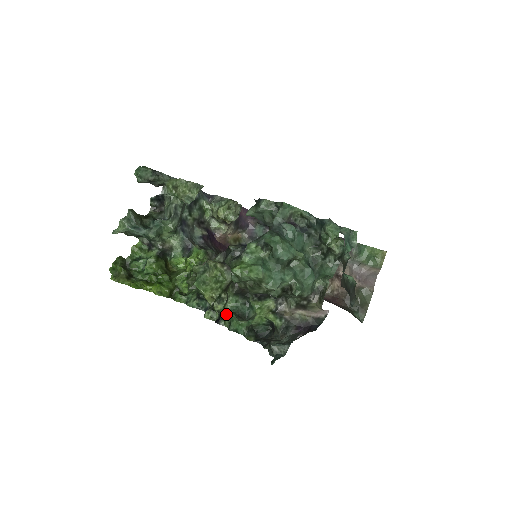
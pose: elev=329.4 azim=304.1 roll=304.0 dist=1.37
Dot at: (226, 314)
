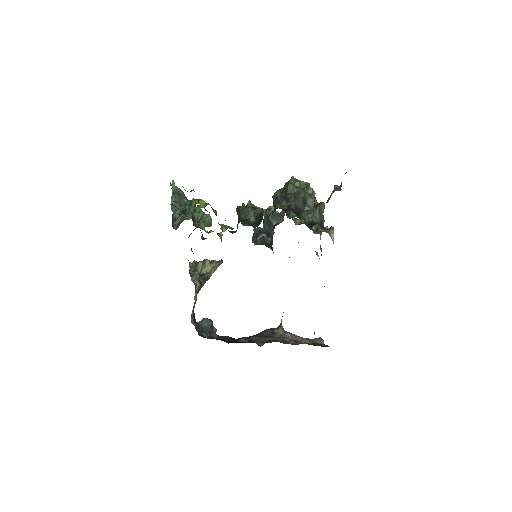
Dot at: (282, 206)
